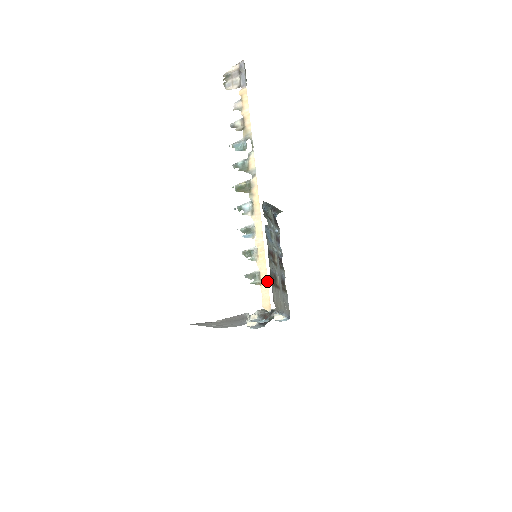
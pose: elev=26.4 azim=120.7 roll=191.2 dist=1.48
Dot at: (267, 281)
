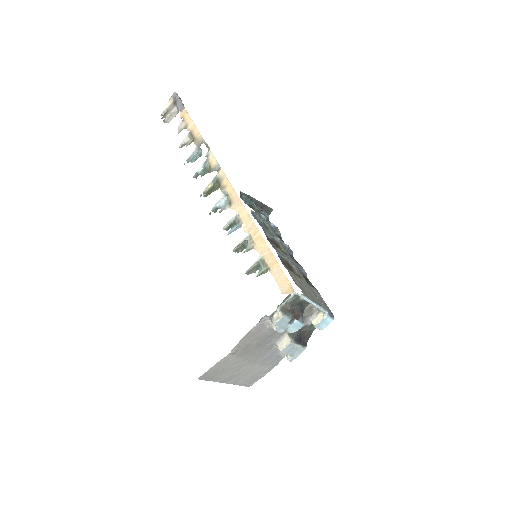
Dot at: (275, 261)
